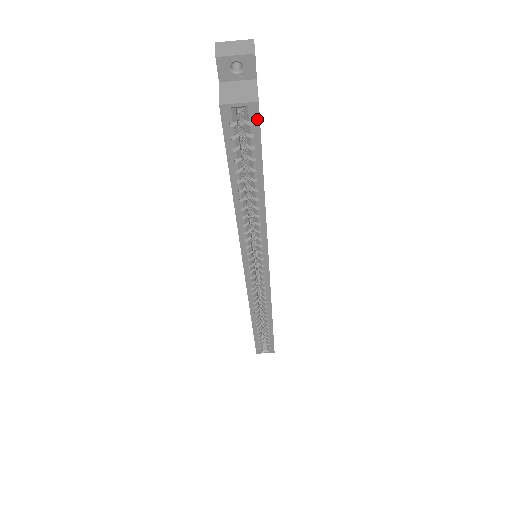
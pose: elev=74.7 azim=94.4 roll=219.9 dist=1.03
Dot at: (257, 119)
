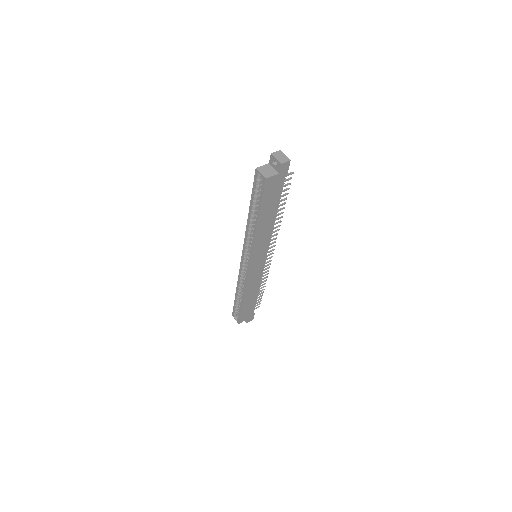
Dot at: (264, 185)
